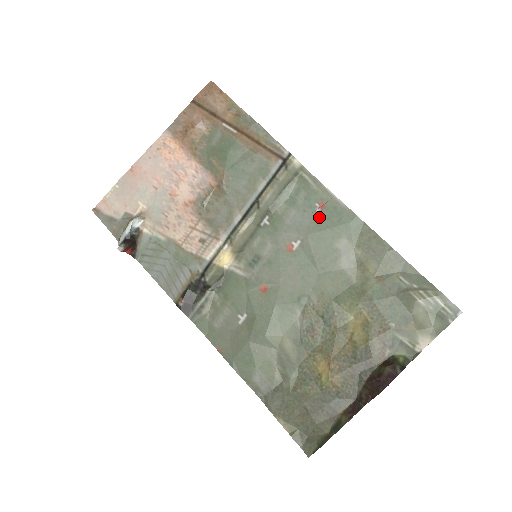
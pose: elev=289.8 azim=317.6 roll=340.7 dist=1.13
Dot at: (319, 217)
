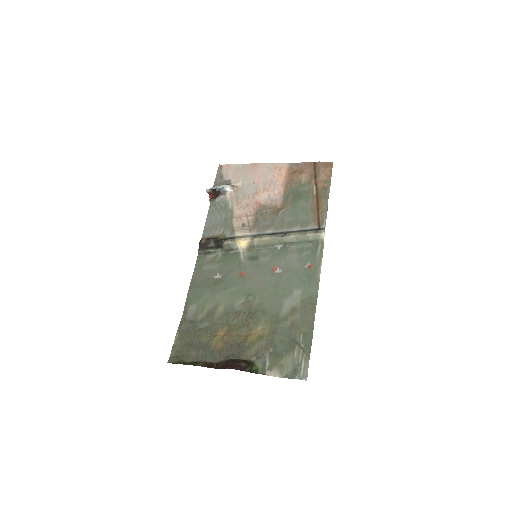
Dot at: (303, 270)
